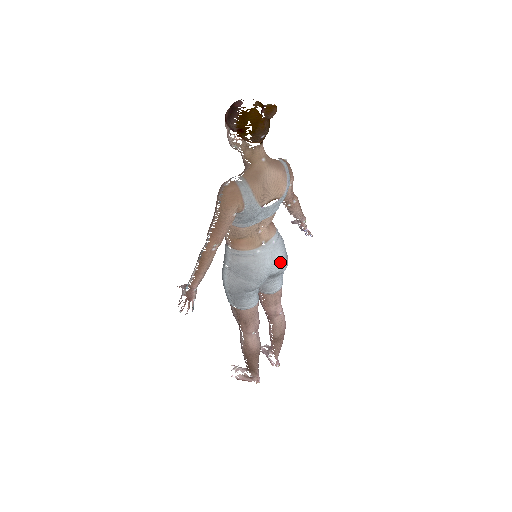
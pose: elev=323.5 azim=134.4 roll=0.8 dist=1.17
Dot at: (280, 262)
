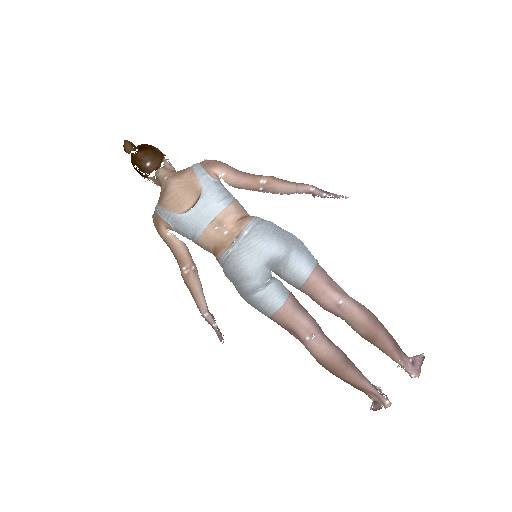
Dot at: (260, 247)
